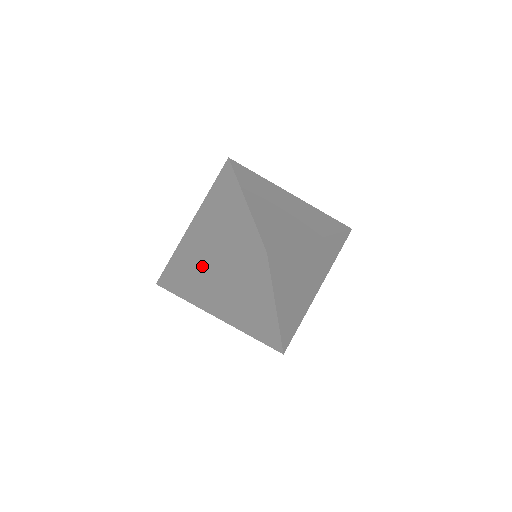
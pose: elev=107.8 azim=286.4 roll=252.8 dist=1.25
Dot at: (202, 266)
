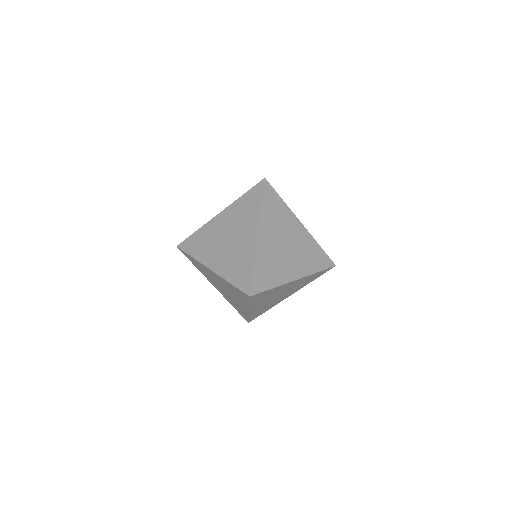
Dot at: (209, 264)
